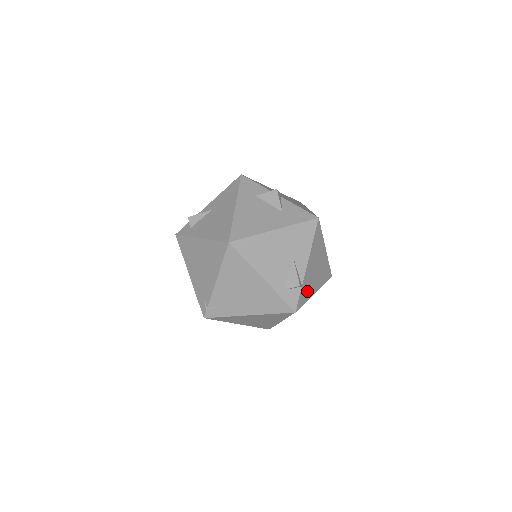
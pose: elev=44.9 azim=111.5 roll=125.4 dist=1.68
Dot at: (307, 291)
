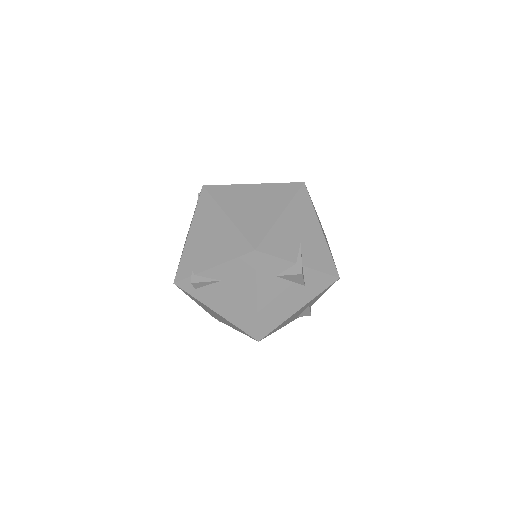
Dot at: occluded
